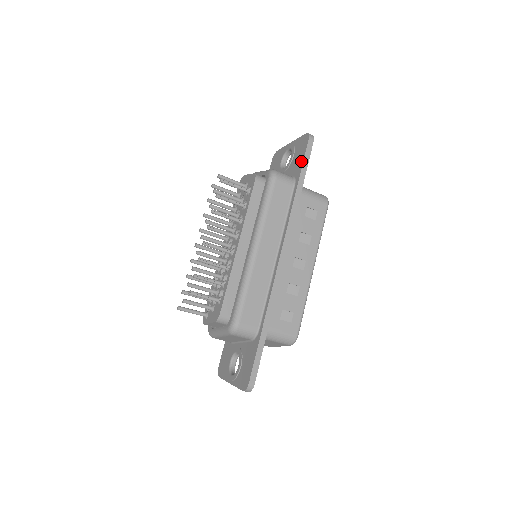
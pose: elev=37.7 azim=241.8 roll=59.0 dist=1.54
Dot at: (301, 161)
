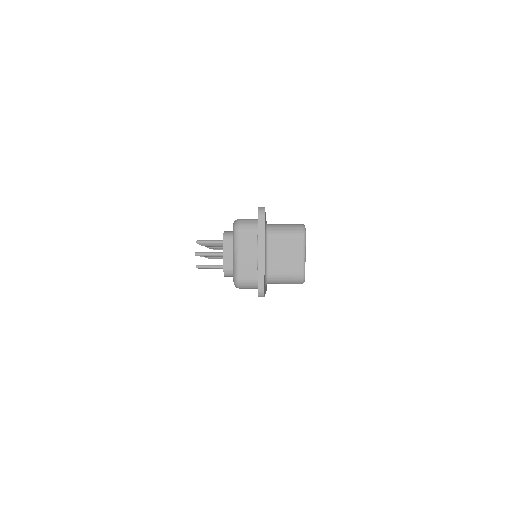
Dot at: occluded
